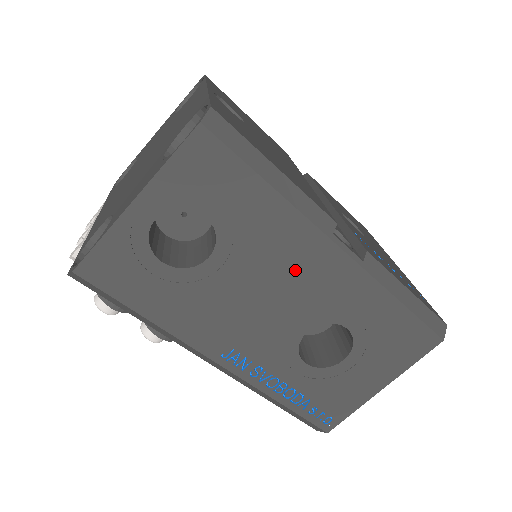
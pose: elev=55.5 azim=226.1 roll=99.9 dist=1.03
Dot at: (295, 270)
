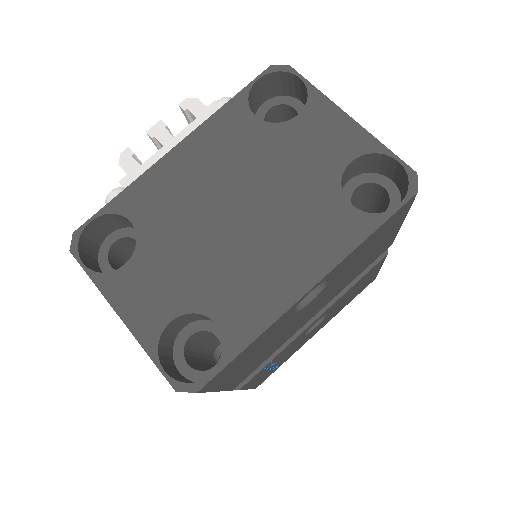
Dot at: occluded
